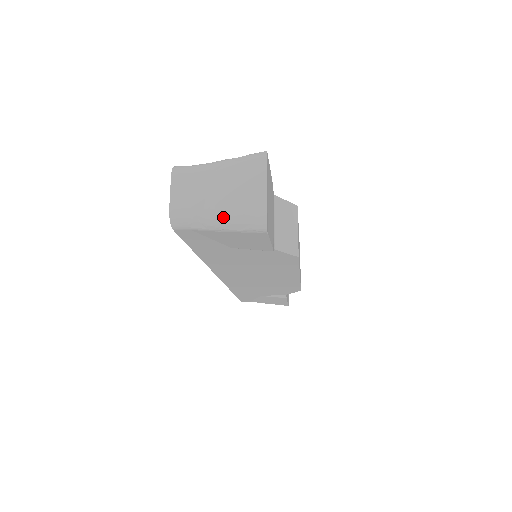
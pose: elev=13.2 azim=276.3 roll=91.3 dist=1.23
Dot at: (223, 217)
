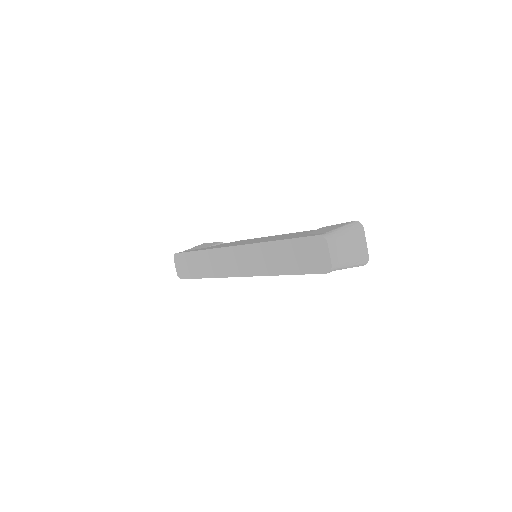
Dot at: (352, 263)
